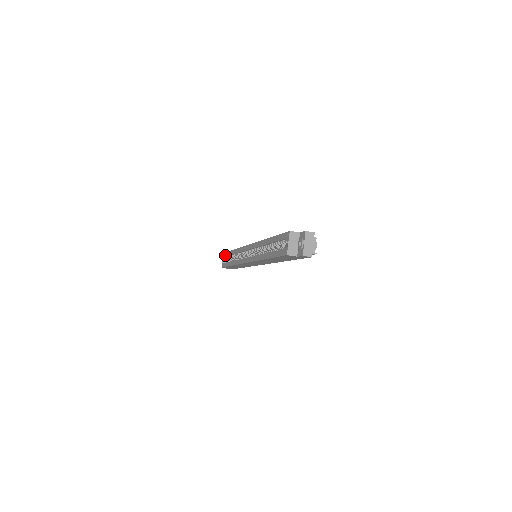
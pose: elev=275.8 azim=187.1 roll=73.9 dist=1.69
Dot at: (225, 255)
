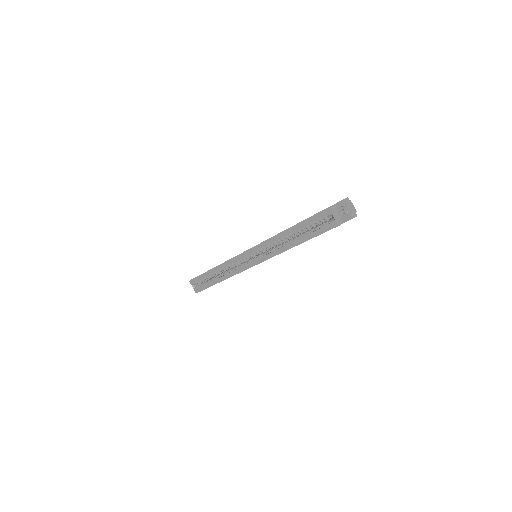
Dot at: (196, 280)
